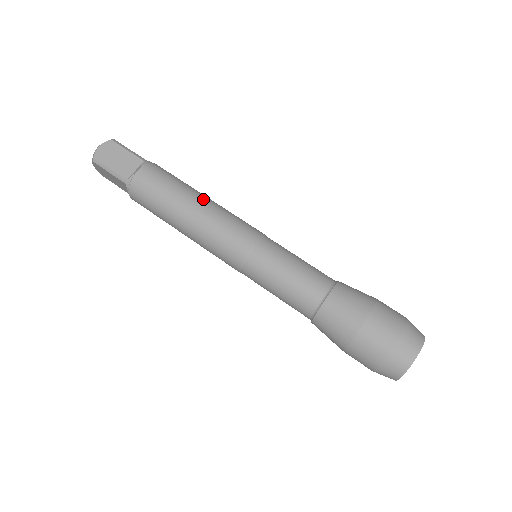
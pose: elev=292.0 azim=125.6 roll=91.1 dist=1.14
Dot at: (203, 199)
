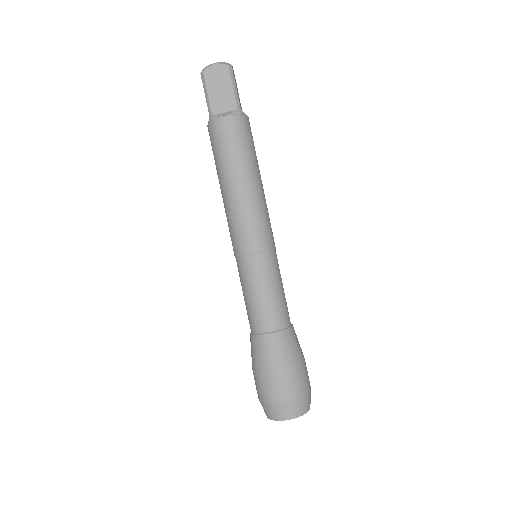
Dot at: (253, 183)
